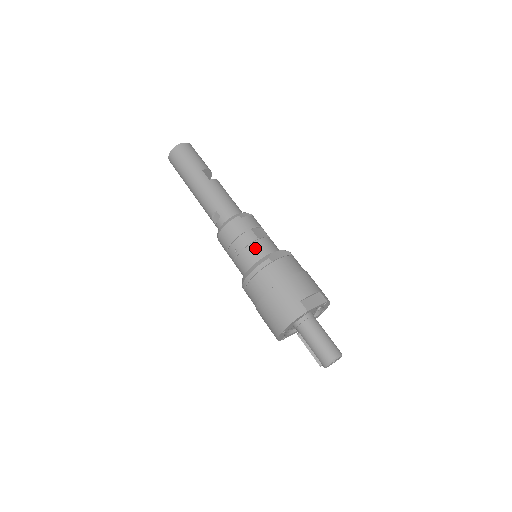
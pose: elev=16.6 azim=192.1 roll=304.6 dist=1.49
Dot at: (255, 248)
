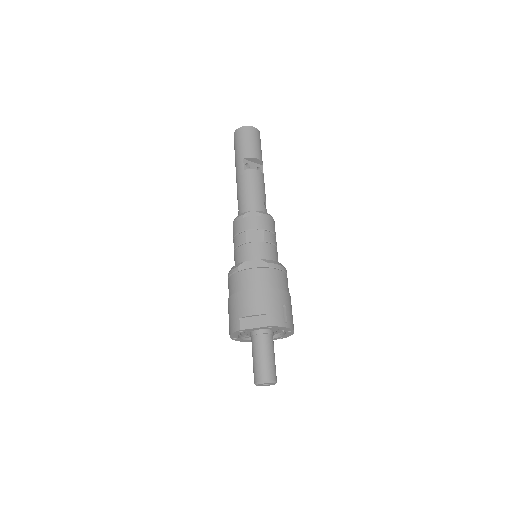
Dot at: (240, 252)
